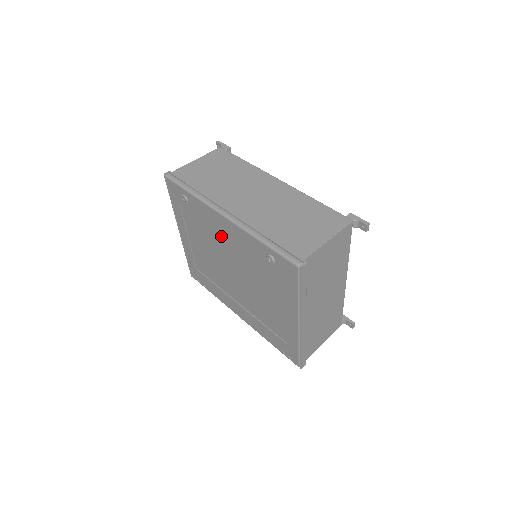
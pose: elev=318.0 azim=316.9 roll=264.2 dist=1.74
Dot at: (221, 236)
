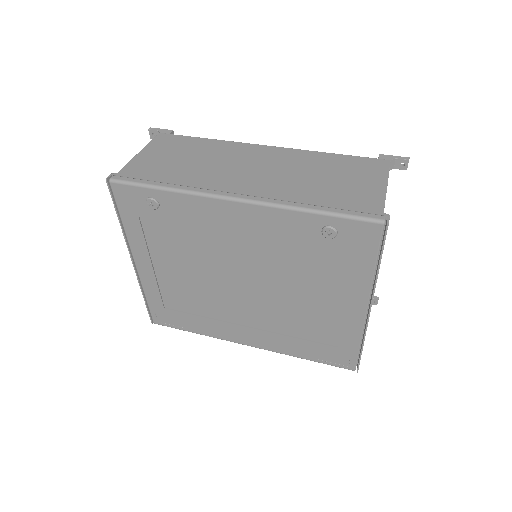
Dot at: (225, 236)
